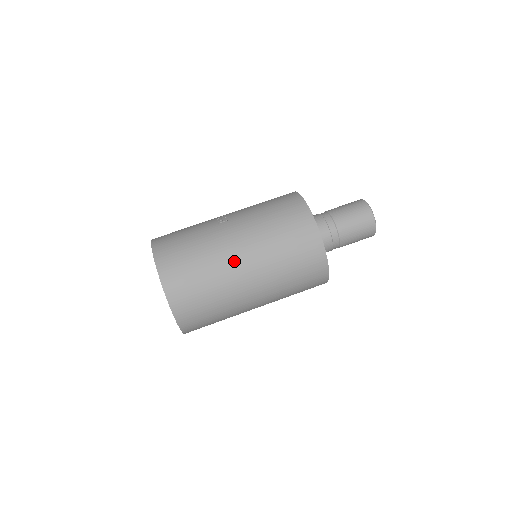
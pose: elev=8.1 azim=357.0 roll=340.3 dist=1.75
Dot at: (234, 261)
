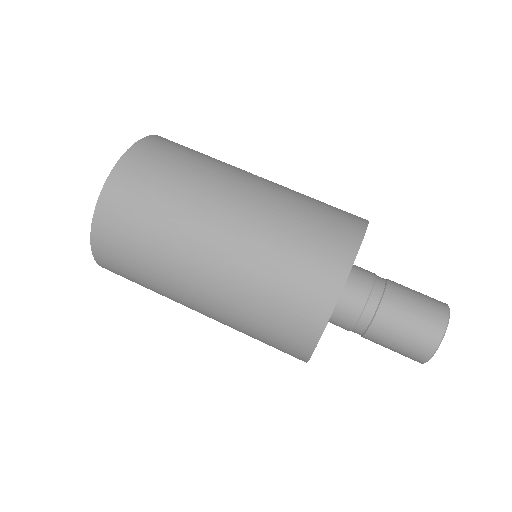
Dot at: (218, 205)
